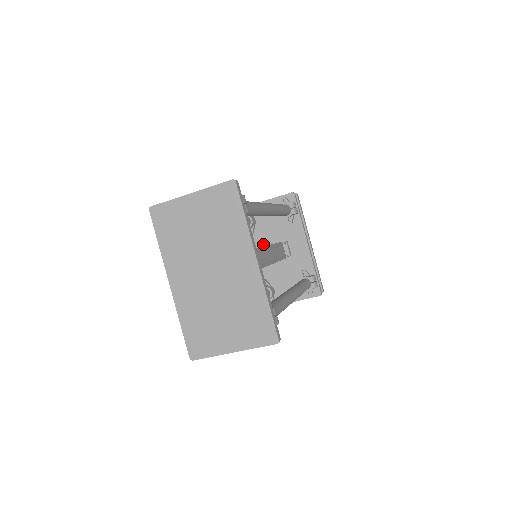
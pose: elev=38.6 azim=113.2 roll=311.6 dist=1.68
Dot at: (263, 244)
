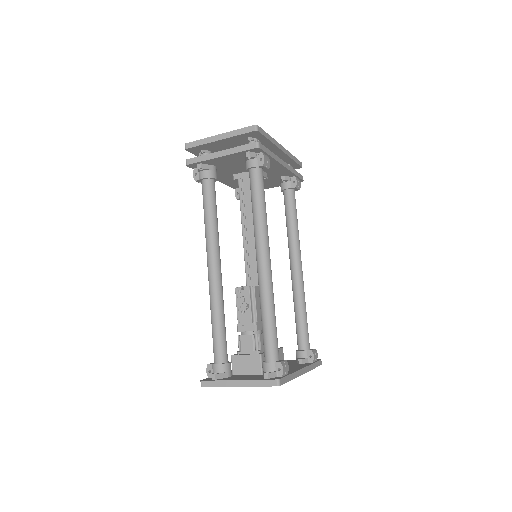
Dot at: (231, 174)
